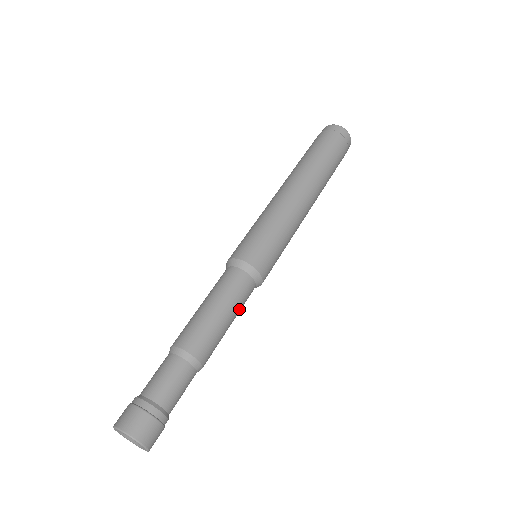
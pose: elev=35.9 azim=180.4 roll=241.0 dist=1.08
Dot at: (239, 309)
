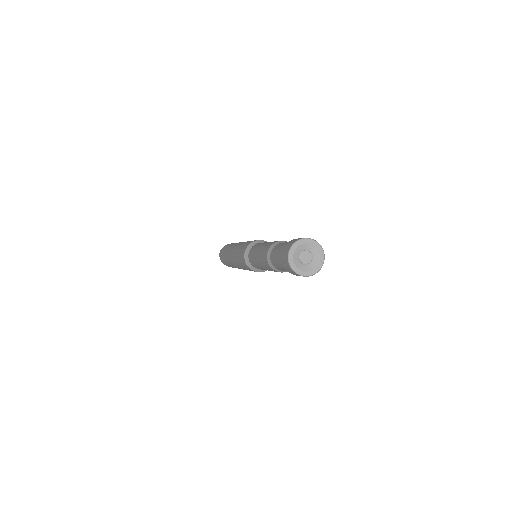
Dot at: occluded
